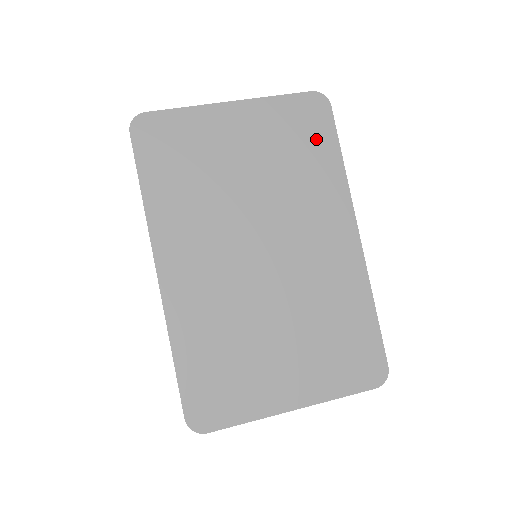
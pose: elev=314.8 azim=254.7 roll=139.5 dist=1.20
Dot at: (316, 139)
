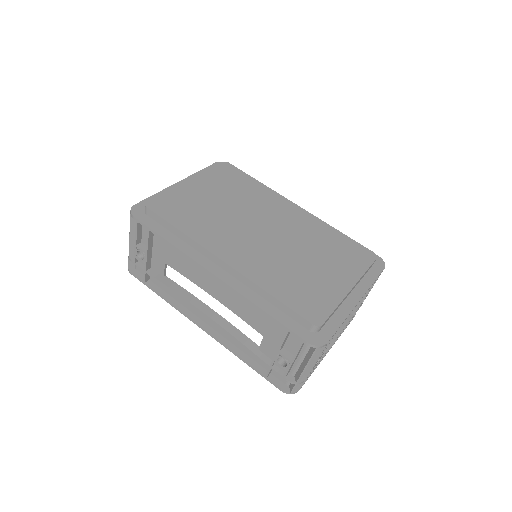
Dot at: (239, 175)
